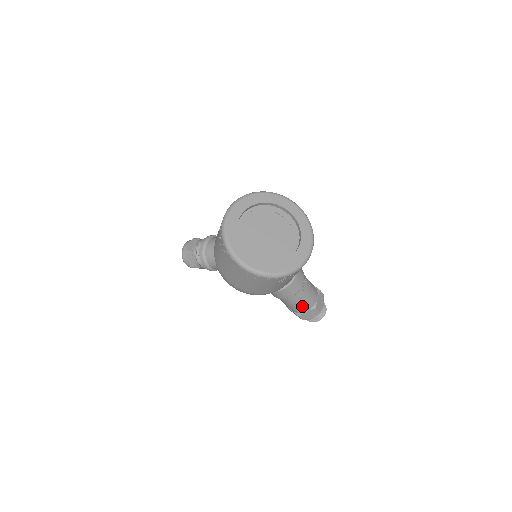
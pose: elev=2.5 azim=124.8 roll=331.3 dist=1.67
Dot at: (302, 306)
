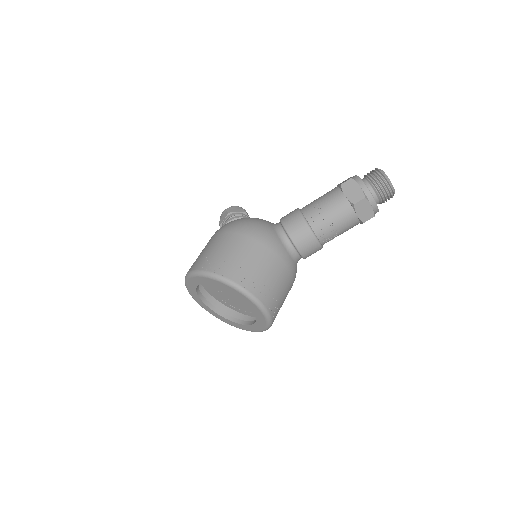
Dot at: (347, 230)
